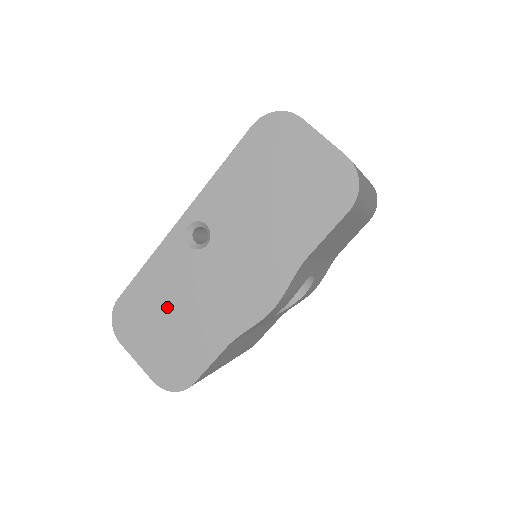
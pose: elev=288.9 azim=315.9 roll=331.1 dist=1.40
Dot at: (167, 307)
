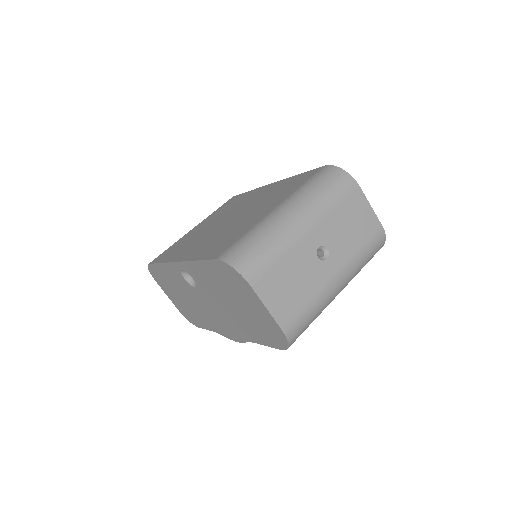
Dot at: (178, 291)
